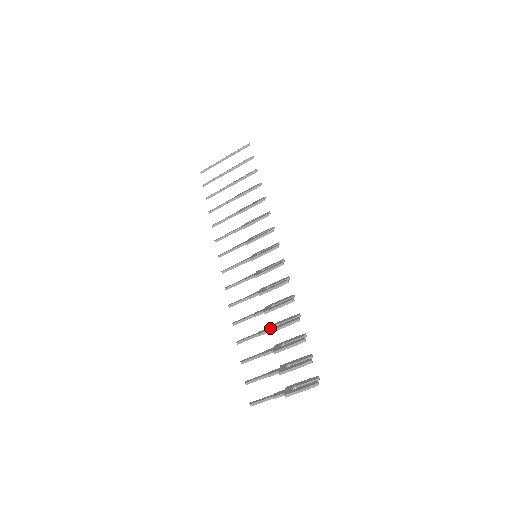
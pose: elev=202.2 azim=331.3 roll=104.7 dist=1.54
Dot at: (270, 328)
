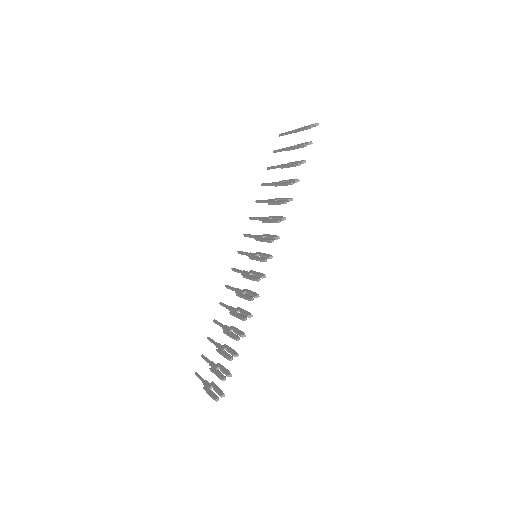
Dot at: (227, 329)
